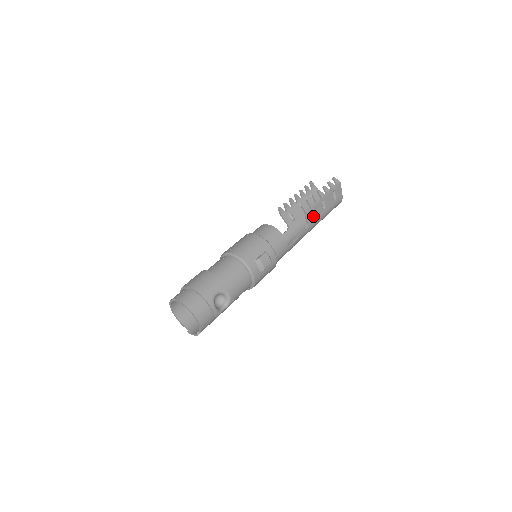
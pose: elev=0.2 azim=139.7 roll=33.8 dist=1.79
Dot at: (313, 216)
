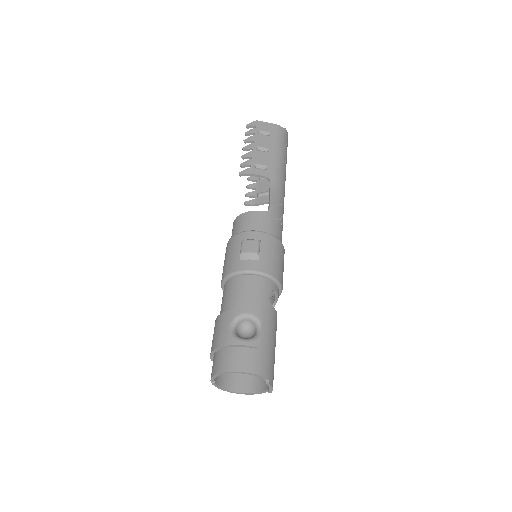
Dot at: (264, 167)
